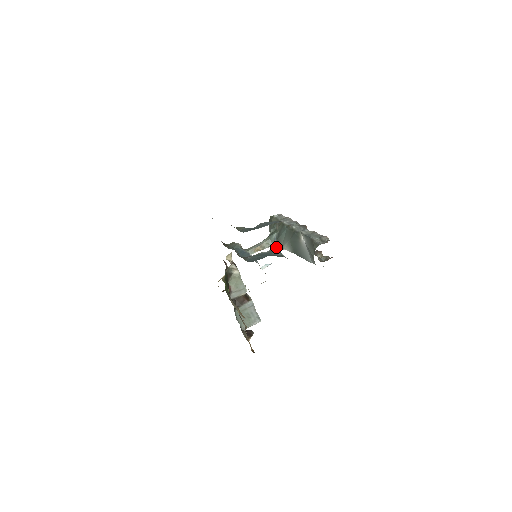
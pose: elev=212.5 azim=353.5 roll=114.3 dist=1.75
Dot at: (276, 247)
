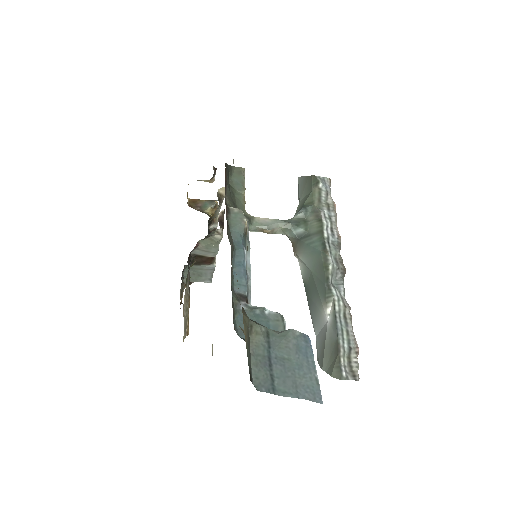
Dot at: (290, 240)
